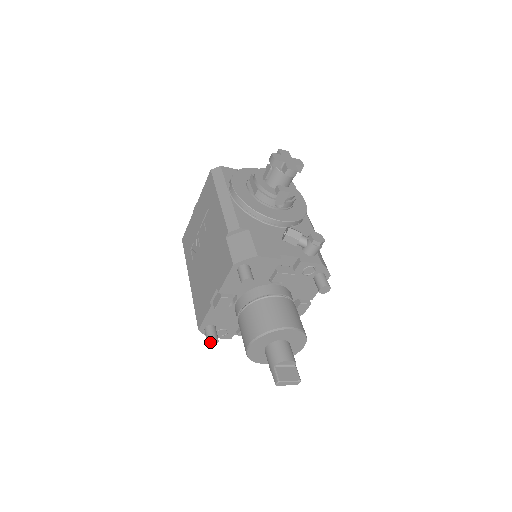
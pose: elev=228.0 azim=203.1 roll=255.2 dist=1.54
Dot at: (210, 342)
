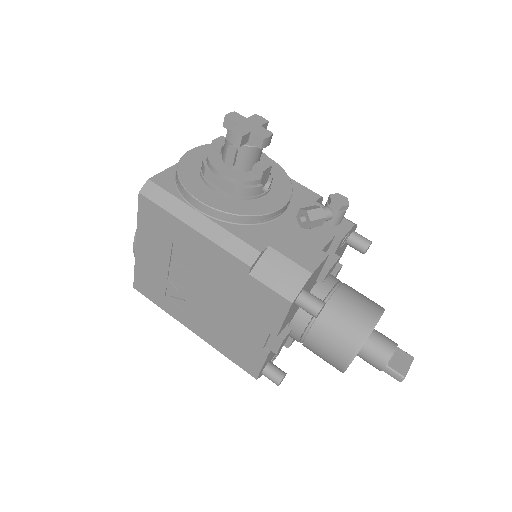
Dot at: (280, 382)
